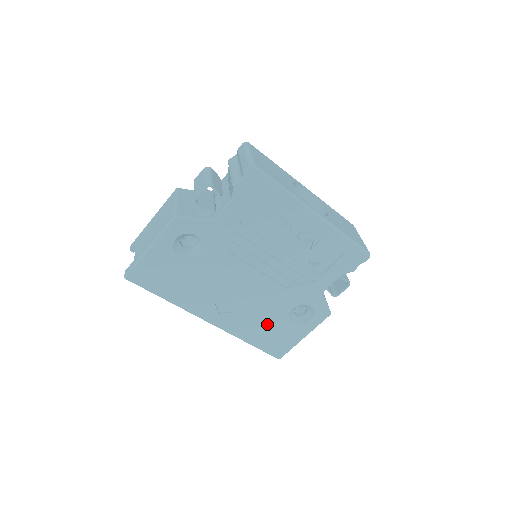
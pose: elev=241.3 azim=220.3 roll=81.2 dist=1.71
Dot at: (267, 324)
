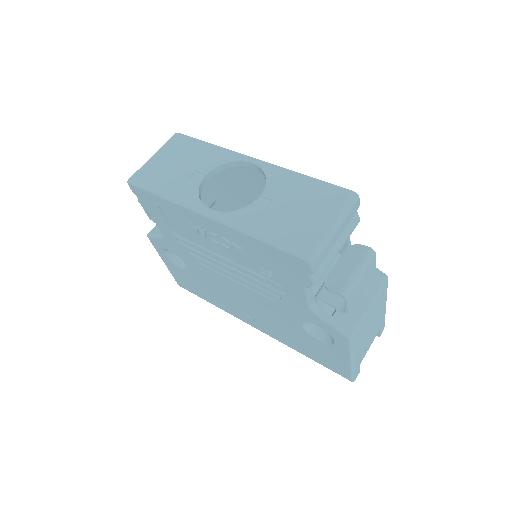
Dot at: (298, 338)
